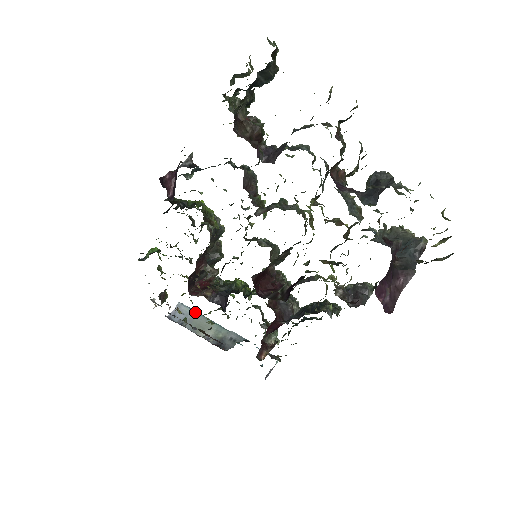
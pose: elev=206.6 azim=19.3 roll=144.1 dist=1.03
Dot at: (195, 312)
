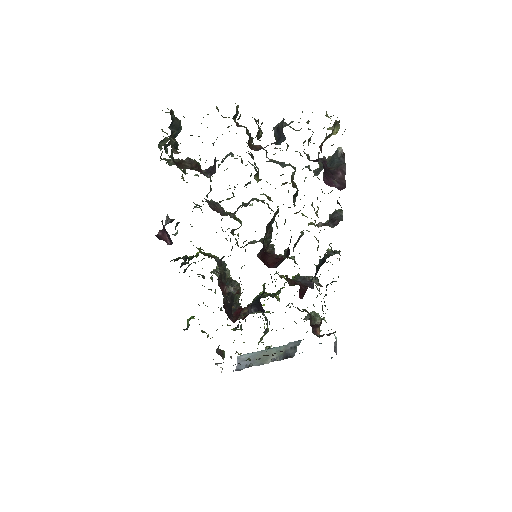
Dot at: (253, 353)
